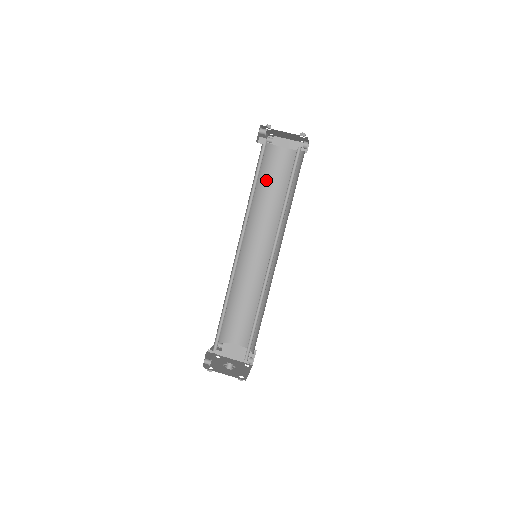
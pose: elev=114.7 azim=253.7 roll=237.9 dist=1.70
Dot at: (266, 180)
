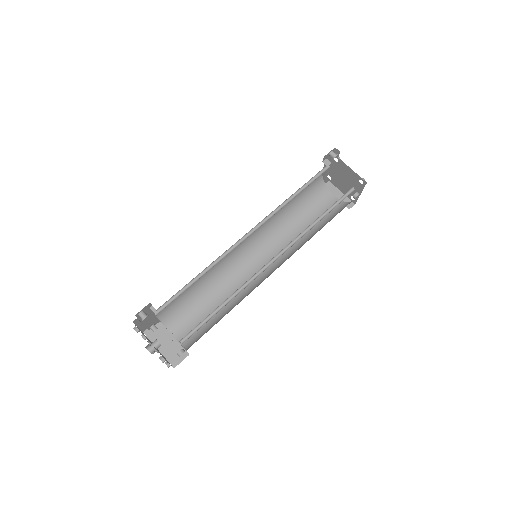
Dot at: (302, 207)
